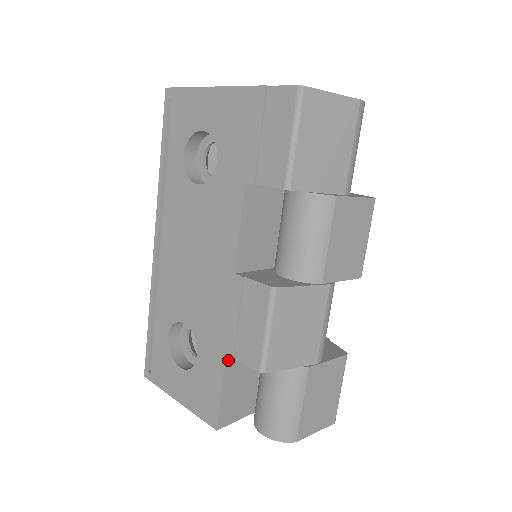
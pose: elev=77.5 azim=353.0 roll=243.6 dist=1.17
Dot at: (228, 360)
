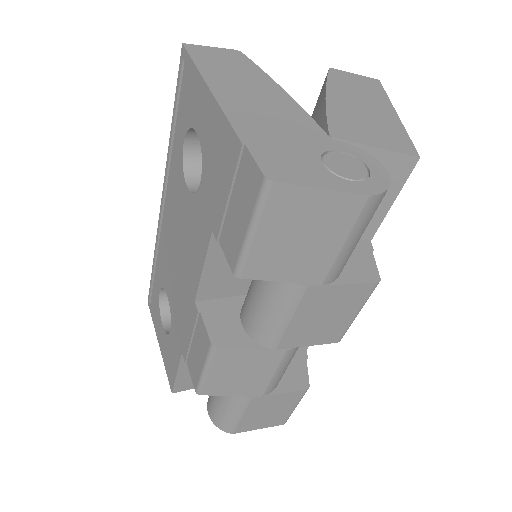
Dot at: occluded
